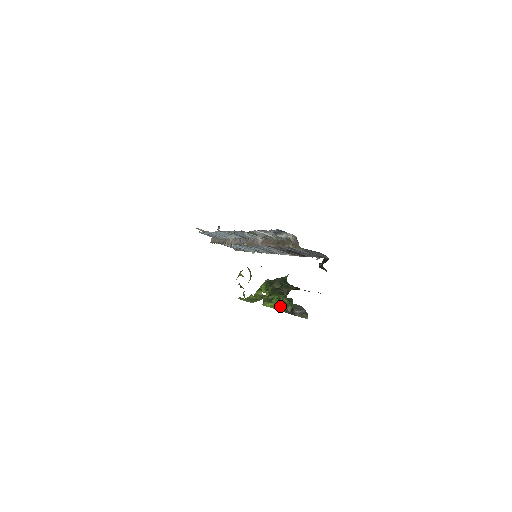
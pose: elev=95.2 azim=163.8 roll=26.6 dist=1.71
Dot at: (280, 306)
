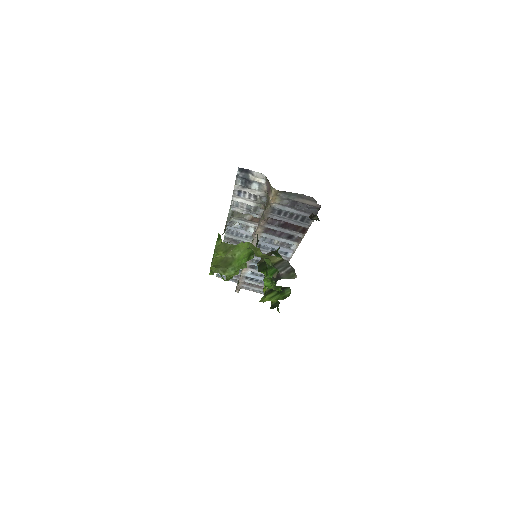
Dot at: (272, 286)
